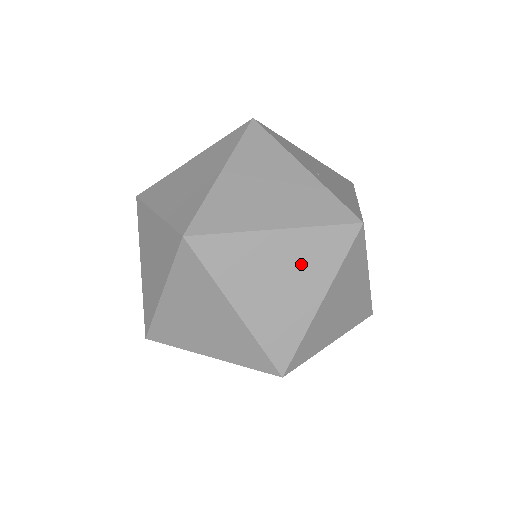
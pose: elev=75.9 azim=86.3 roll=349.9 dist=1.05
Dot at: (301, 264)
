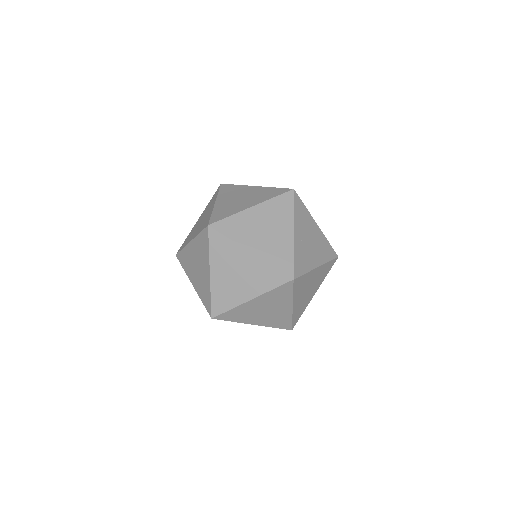
Dot at: (252, 276)
